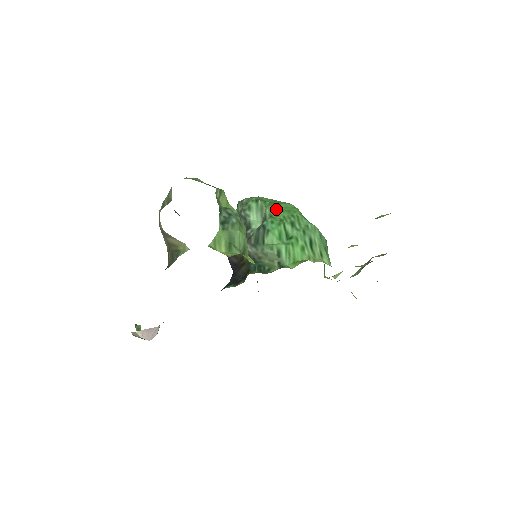
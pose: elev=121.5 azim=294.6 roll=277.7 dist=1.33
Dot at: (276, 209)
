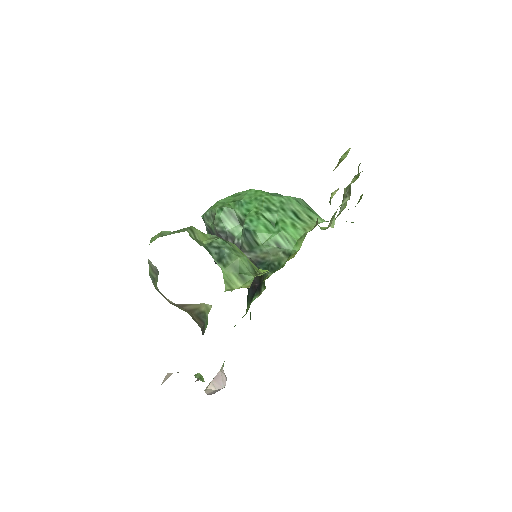
Dot at: (244, 205)
